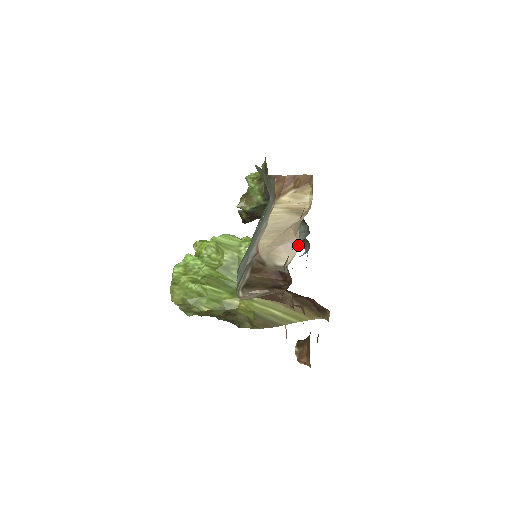
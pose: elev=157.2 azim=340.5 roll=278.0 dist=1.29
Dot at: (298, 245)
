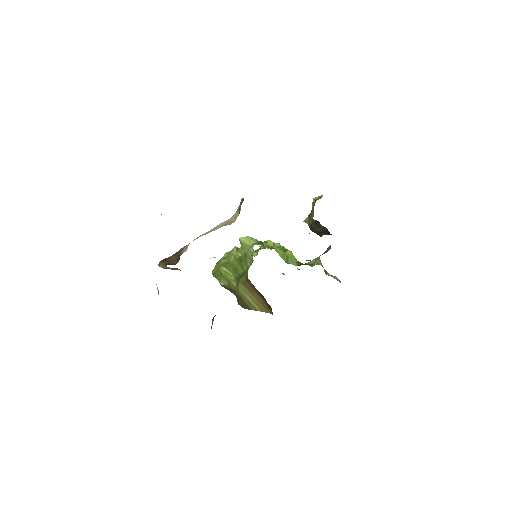
Dot at: occluded
